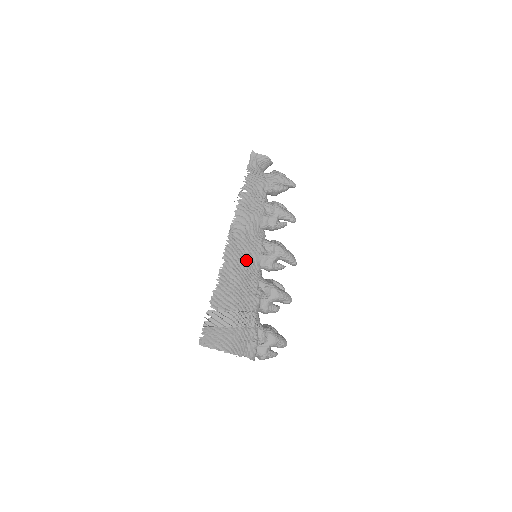
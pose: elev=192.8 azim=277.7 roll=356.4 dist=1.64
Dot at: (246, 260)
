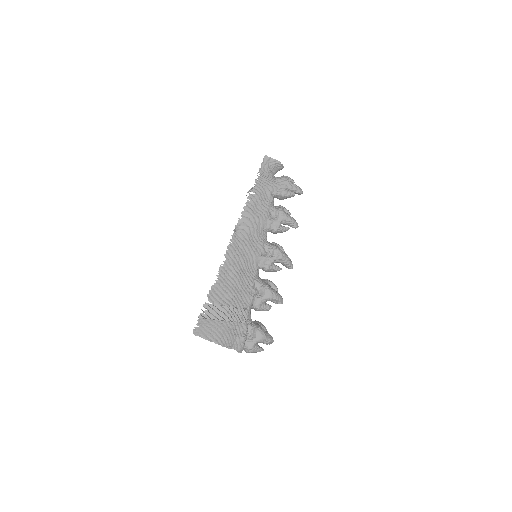
Dot at: (246, 260)
